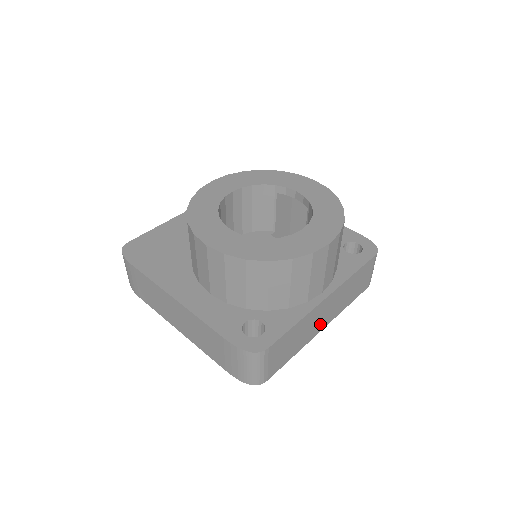
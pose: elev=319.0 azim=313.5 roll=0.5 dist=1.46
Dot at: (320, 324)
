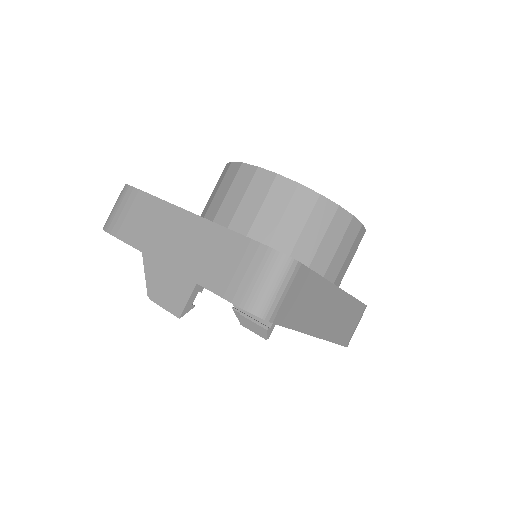
Dot at: (319, 323)
